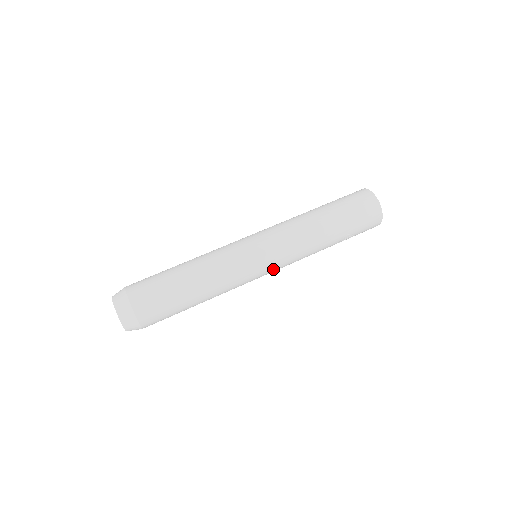
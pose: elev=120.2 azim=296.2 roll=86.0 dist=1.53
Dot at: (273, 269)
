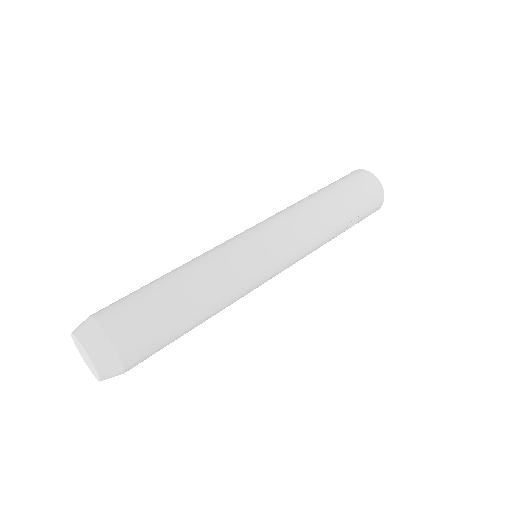
Dot at: (282, 266)
